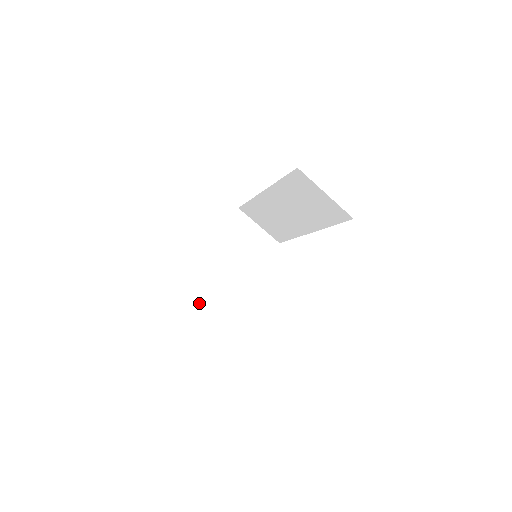
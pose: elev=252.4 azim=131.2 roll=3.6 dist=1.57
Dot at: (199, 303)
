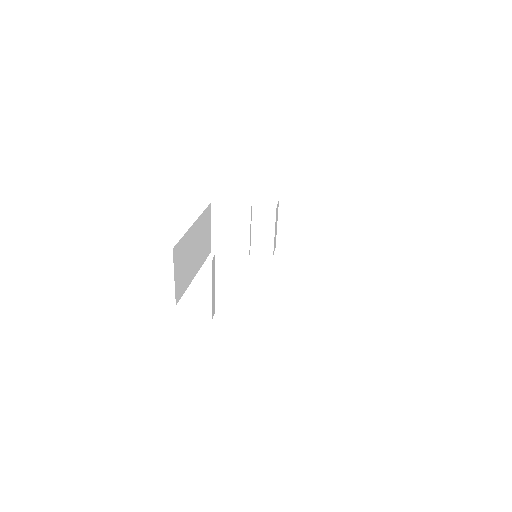
Dot at: (214, 222)
